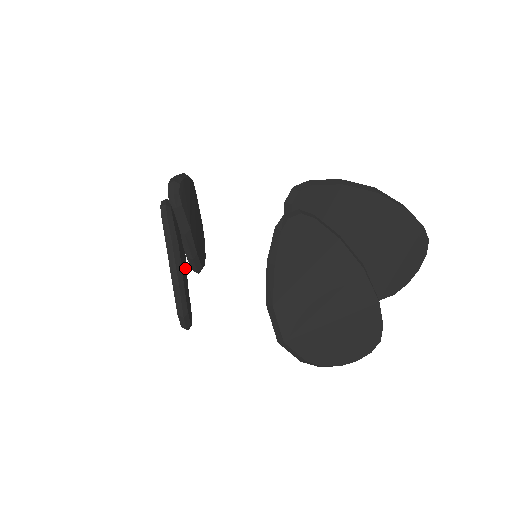
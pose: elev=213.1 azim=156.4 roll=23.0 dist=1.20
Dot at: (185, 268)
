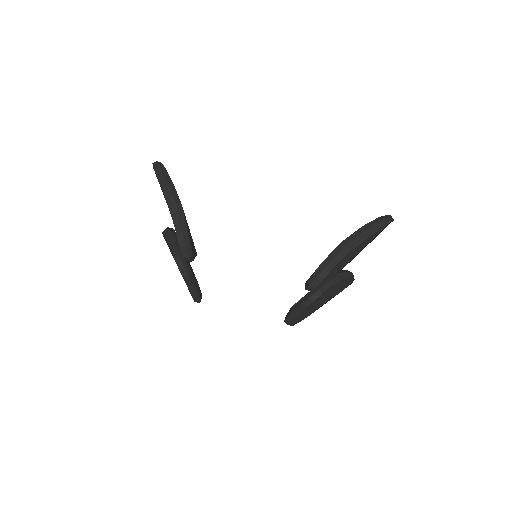
Dot at: occluded
